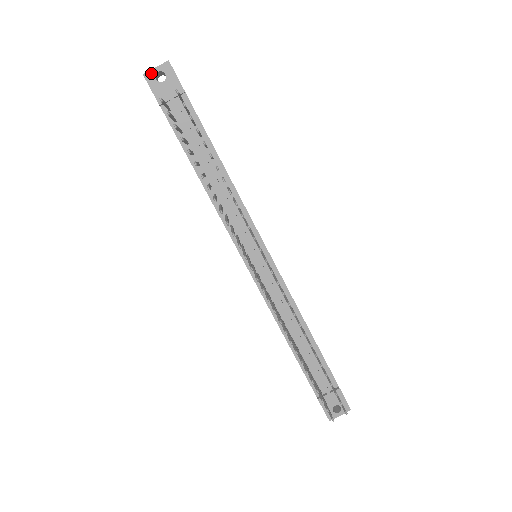
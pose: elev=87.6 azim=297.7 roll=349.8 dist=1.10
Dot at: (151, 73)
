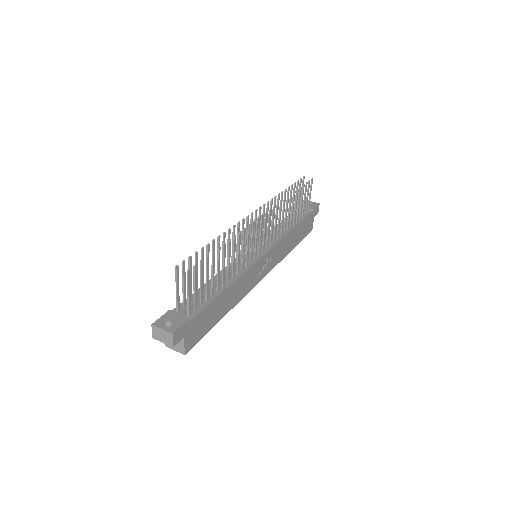
Dot at: occluded
